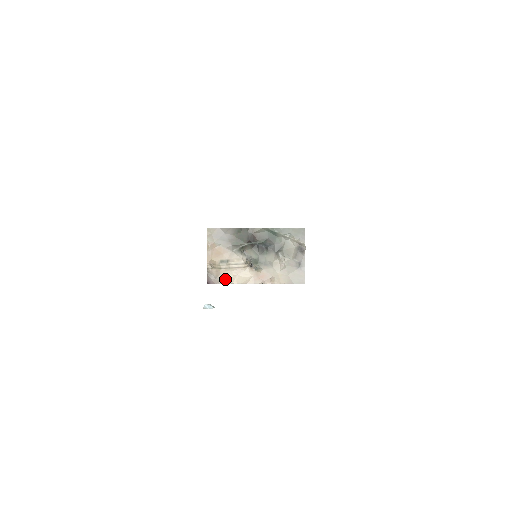
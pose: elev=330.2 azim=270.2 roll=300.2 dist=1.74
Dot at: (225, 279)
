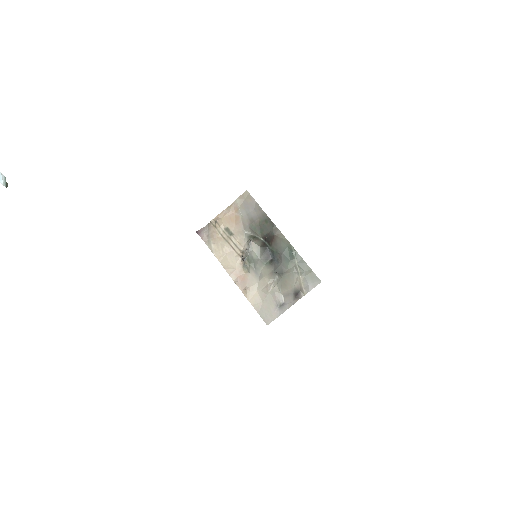
Dot at: (214, 245)
